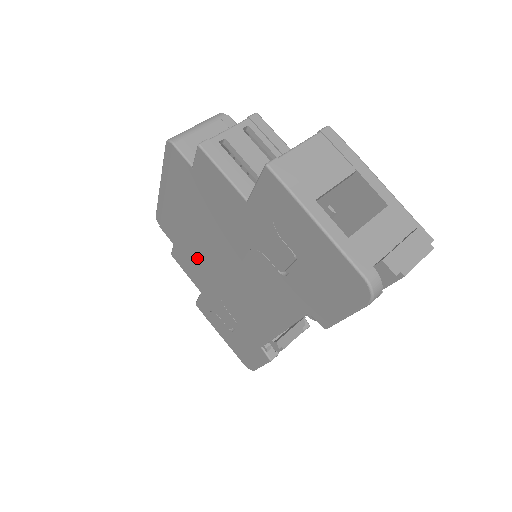
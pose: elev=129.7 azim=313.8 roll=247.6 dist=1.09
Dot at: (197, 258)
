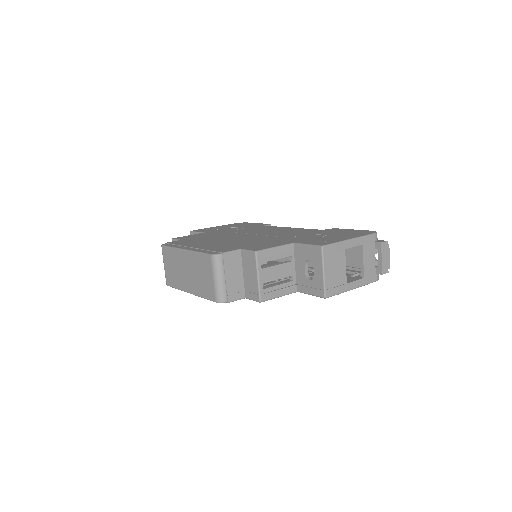
Dot at: occluded
